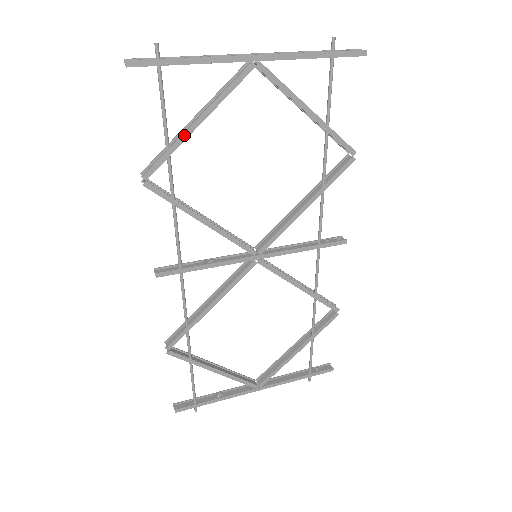
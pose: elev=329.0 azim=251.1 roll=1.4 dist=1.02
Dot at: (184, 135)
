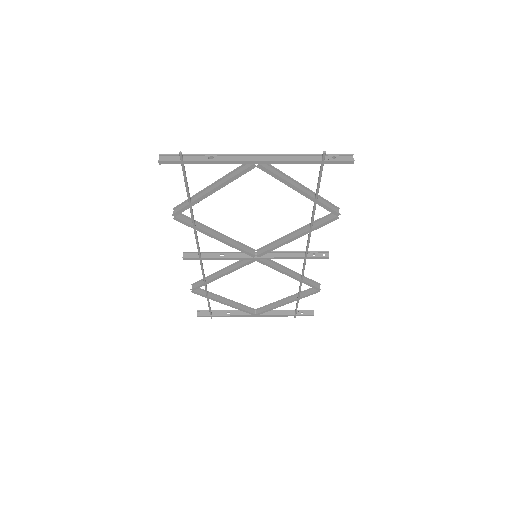
Dot at: (201, 198)
